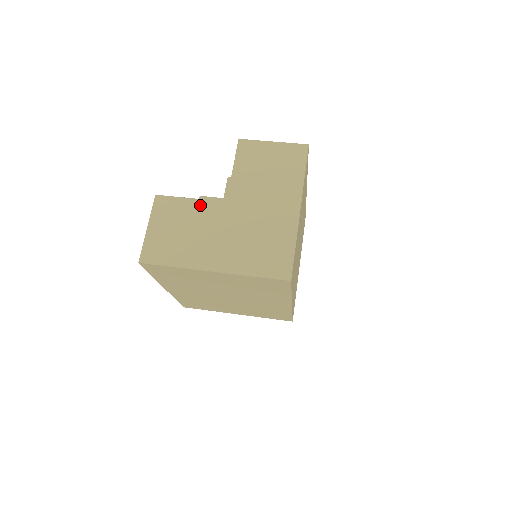
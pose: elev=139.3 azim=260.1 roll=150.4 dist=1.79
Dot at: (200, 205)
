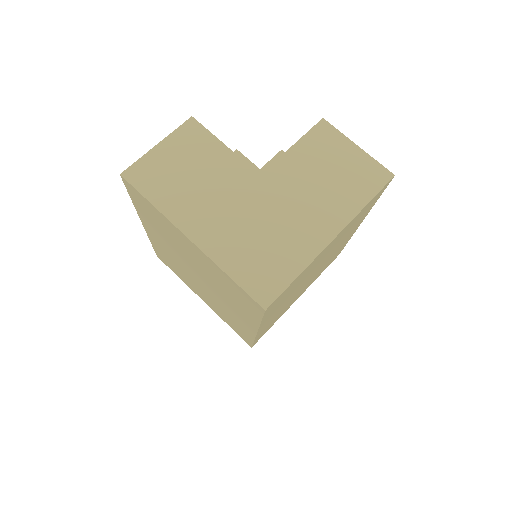
Dot at: (230, 159)
